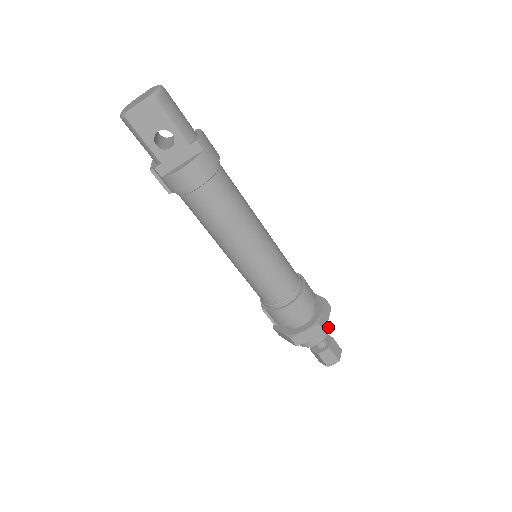
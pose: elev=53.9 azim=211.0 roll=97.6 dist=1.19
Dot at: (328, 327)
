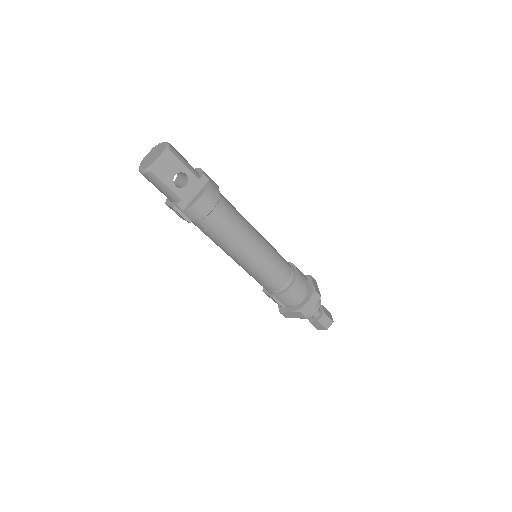
Dot at: occluded
